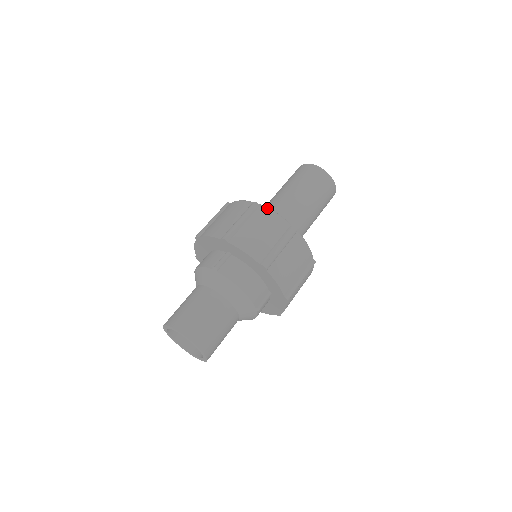
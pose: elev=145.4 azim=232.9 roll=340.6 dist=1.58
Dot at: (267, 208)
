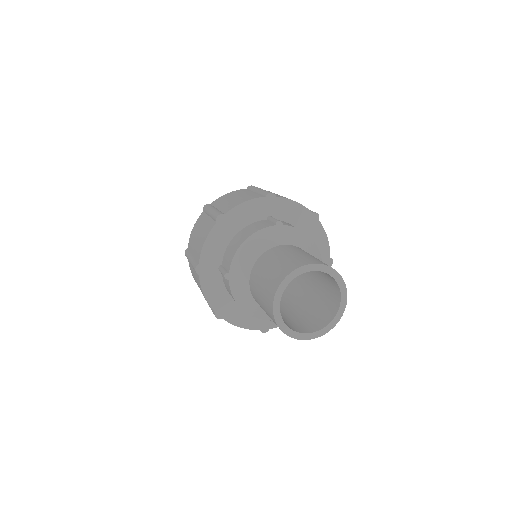
Dot at: occluded
